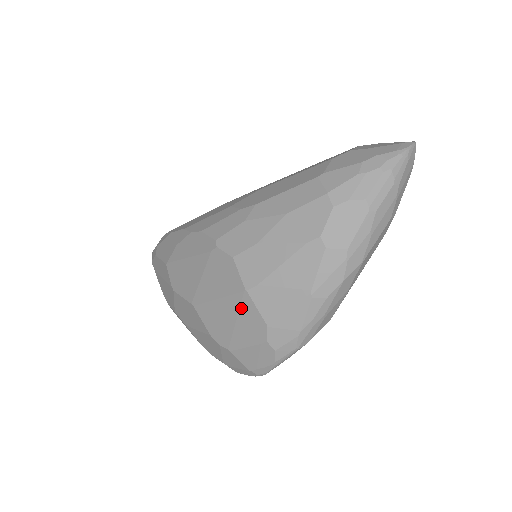
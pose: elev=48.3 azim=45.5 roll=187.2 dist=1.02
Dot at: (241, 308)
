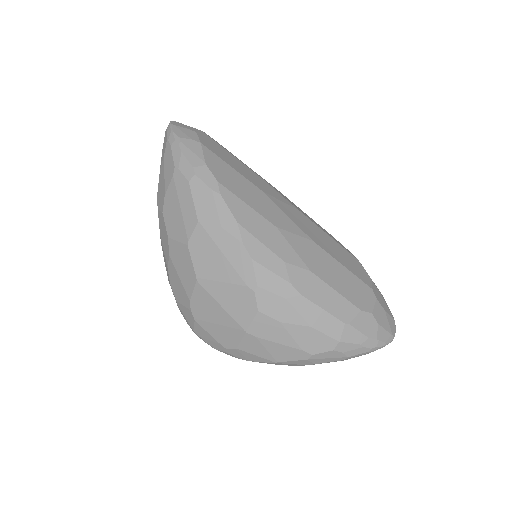
Dot at: (231, 328)
